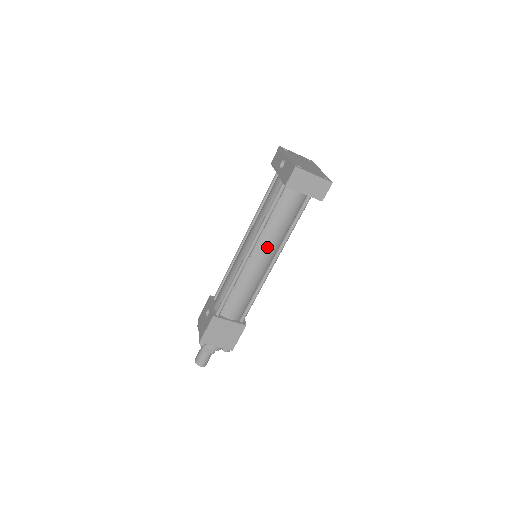
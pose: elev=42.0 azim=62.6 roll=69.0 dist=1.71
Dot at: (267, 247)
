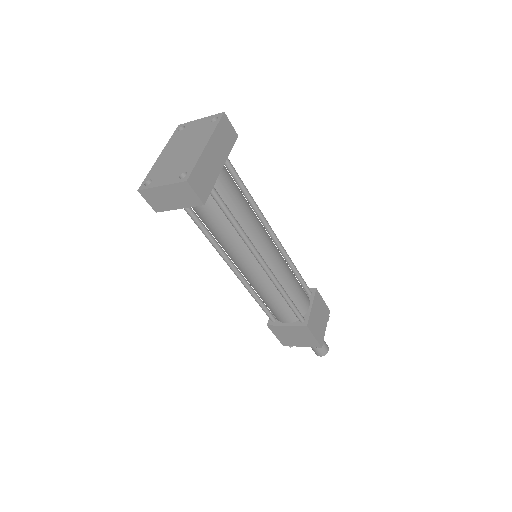
Dot at: (237, 256)
